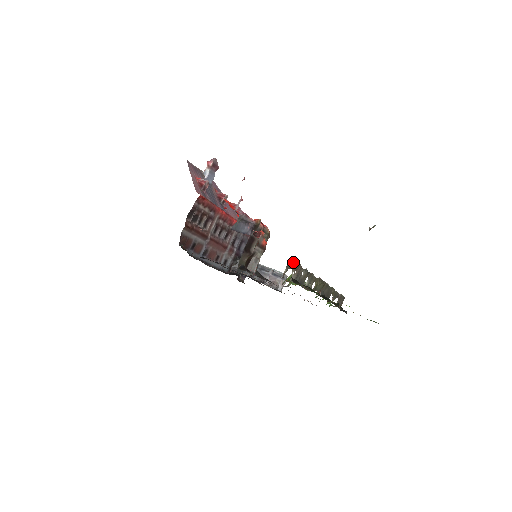
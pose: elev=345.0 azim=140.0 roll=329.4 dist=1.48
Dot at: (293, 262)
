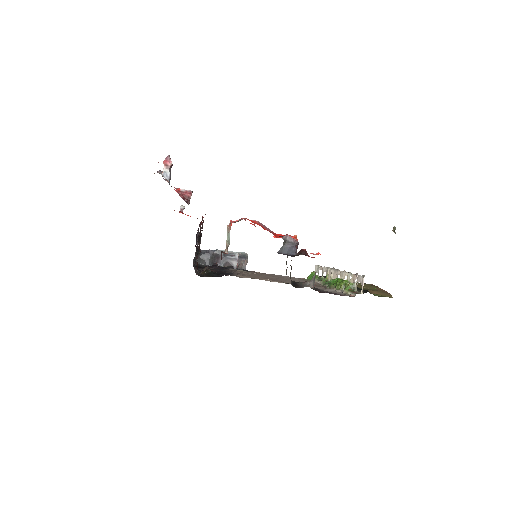
Dot at: (362, 277)
